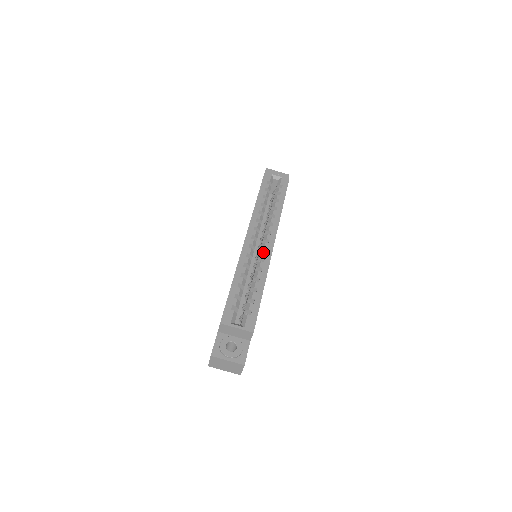
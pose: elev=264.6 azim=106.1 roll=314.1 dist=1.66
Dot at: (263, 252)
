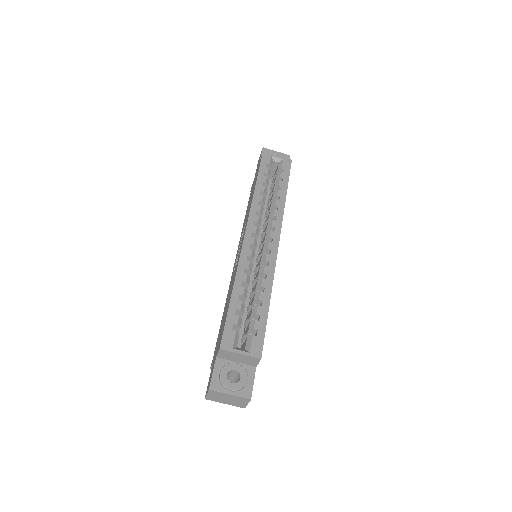
Dot at: (266, 254)
